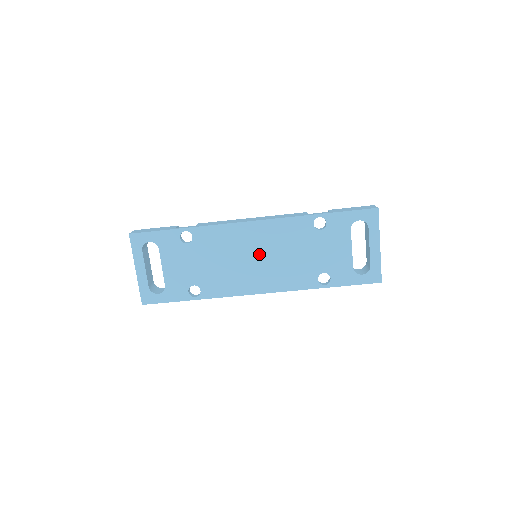
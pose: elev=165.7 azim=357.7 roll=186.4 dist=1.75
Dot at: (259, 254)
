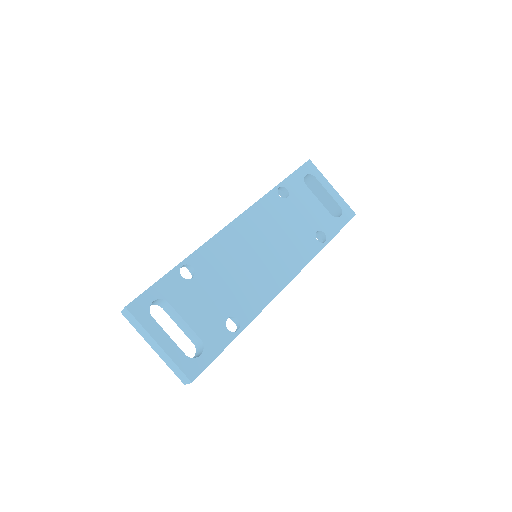
Dot at: (260, 247)
